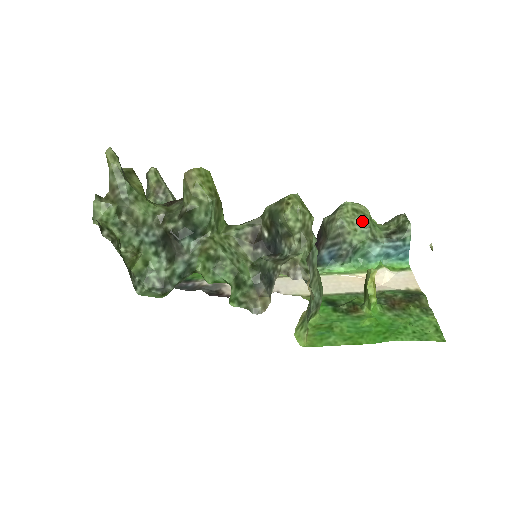
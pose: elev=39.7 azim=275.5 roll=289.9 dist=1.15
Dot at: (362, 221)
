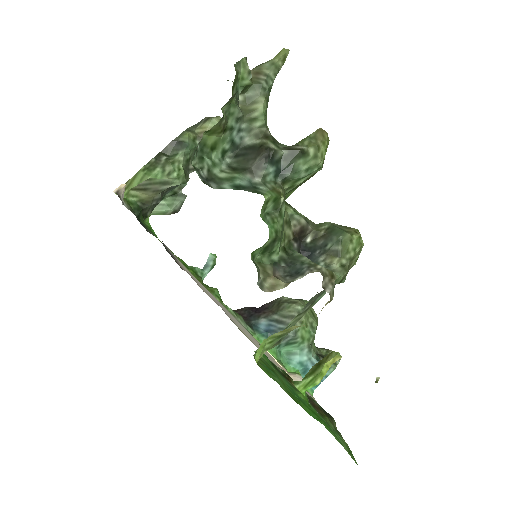
Dot at: (314, 324)
